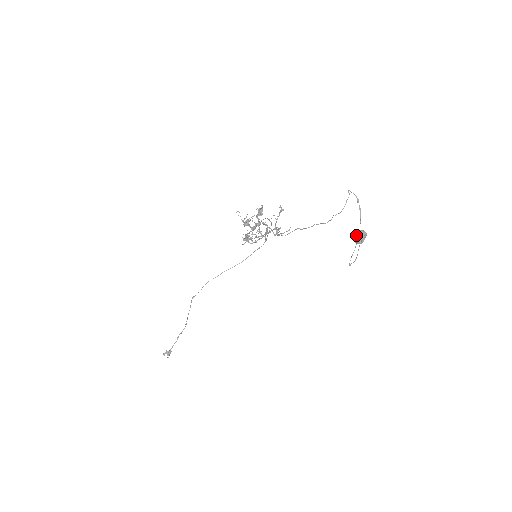
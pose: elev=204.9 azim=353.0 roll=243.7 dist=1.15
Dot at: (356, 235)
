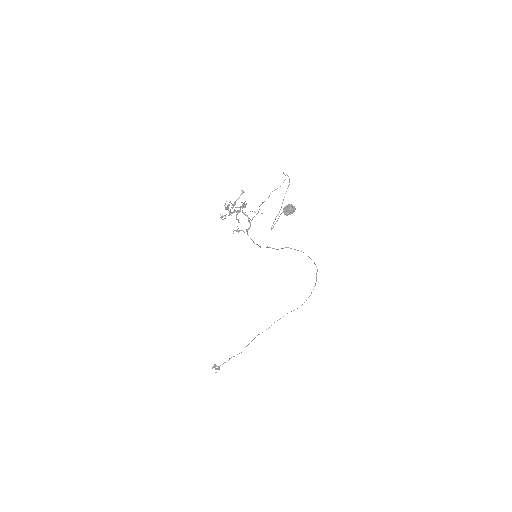
Dot at: (284, 207)
